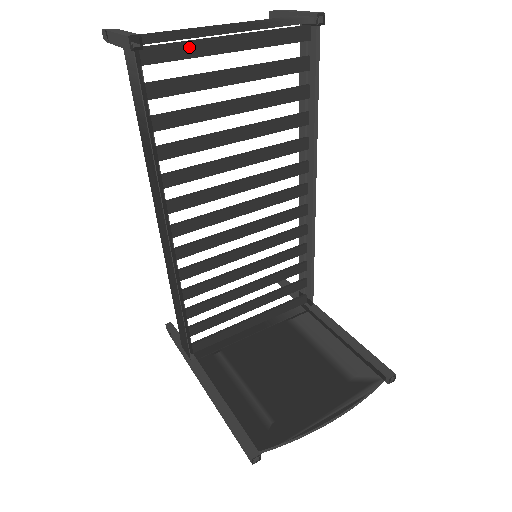
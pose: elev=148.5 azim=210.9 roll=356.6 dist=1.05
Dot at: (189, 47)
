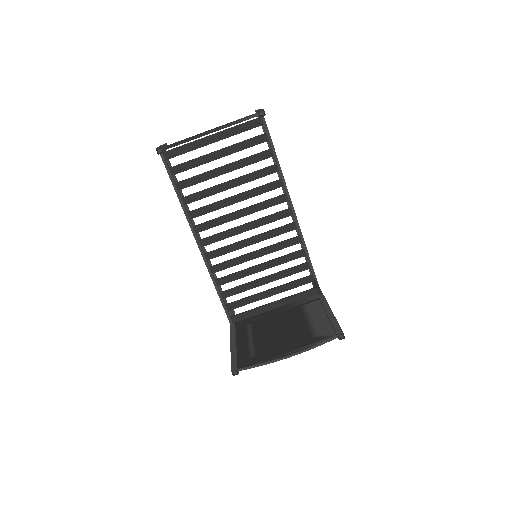
Dot at: (190, 146)
